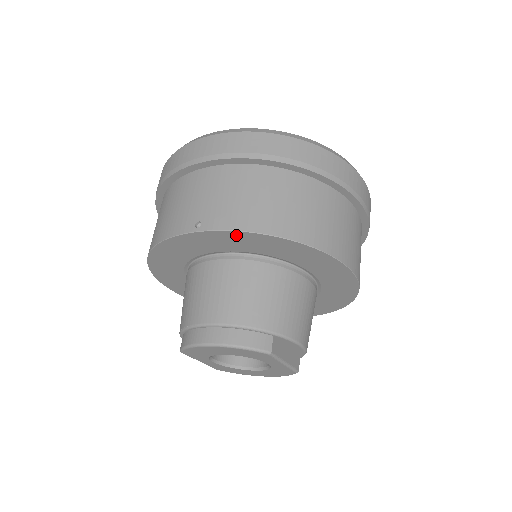
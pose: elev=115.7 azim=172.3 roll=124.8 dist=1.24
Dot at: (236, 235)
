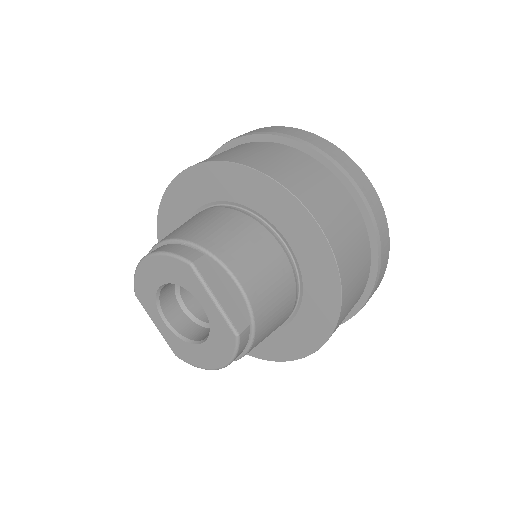
Dot at: (204, 170)
